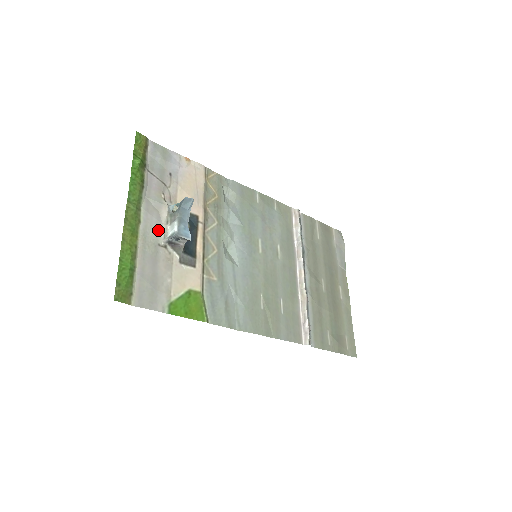
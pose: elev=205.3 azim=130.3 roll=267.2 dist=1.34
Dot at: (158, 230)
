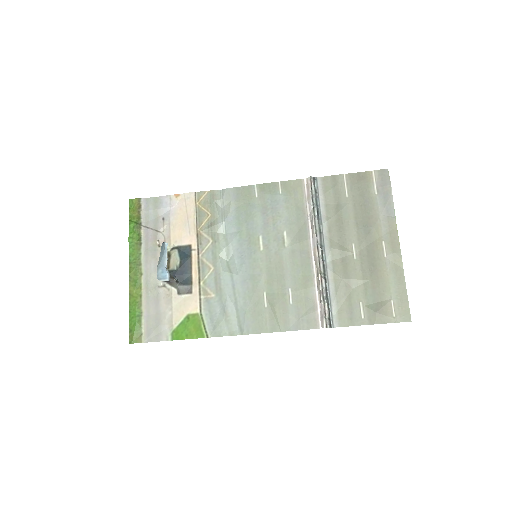
Dot at: (156, 275)
